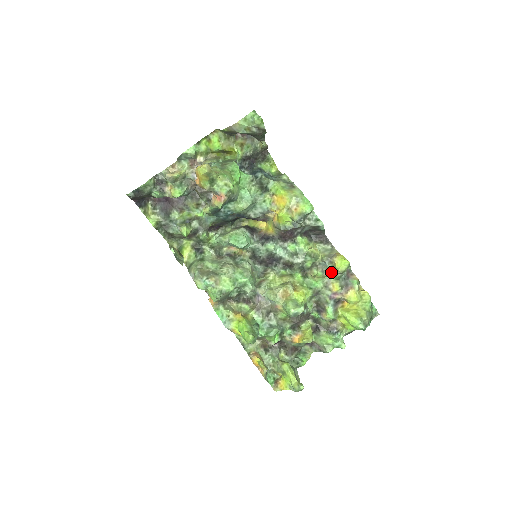
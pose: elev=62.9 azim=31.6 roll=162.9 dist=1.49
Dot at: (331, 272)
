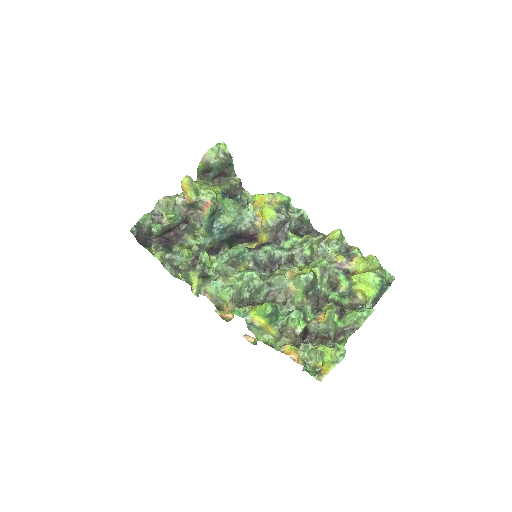
Dot at: (329, 248)
